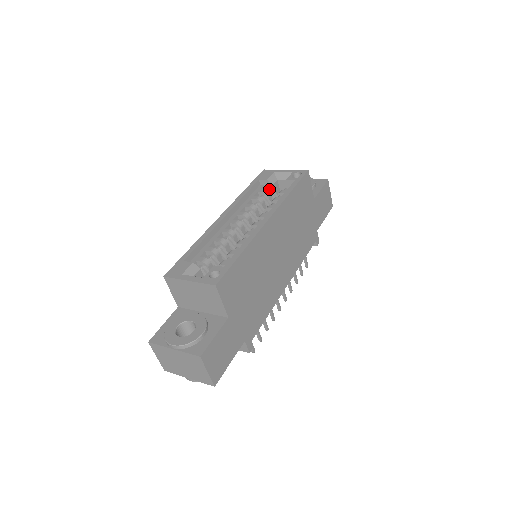
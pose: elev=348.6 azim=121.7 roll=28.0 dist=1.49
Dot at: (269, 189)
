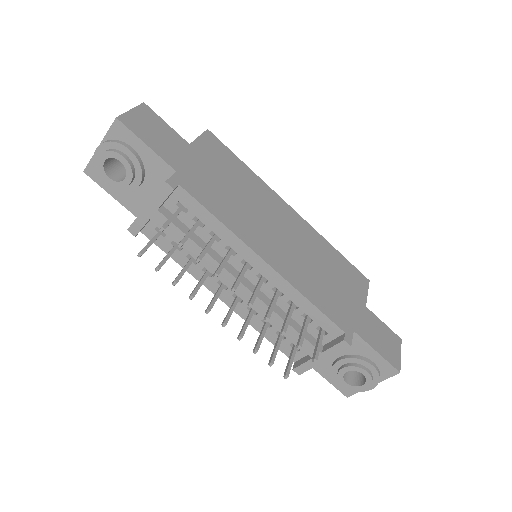
Dot at: occluded
